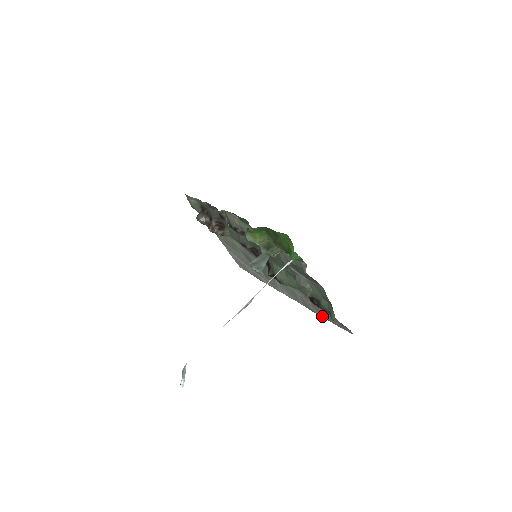
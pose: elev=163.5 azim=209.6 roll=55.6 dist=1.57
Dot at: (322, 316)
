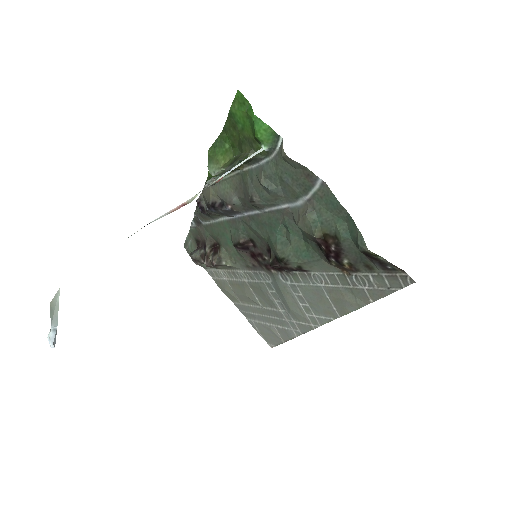
Dot at: (365, 302)
